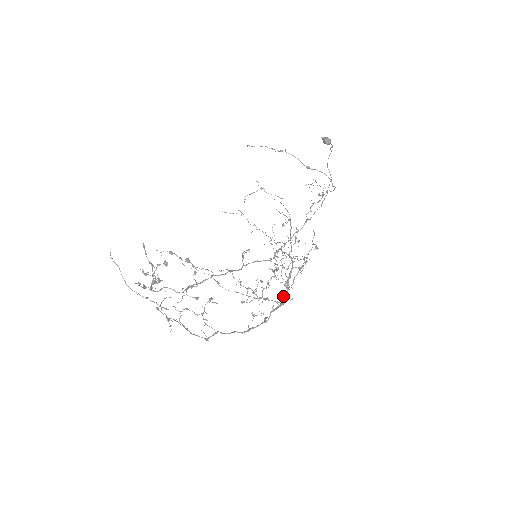
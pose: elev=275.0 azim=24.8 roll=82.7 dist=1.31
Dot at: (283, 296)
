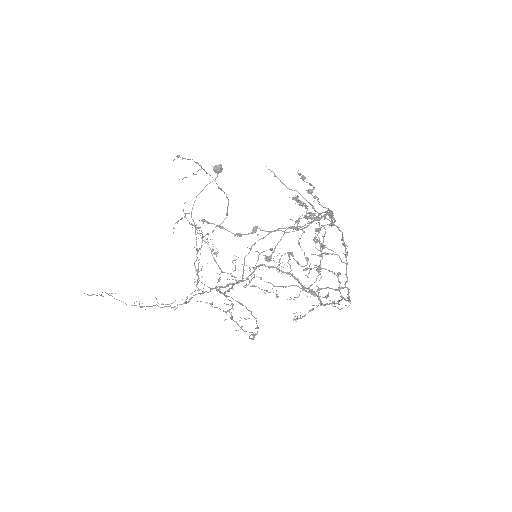
Dot at: occluded
